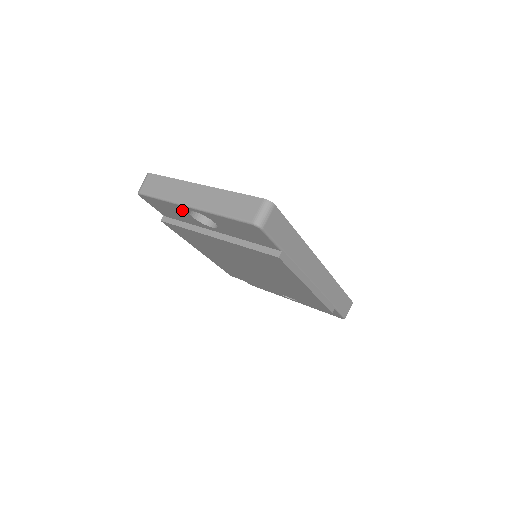
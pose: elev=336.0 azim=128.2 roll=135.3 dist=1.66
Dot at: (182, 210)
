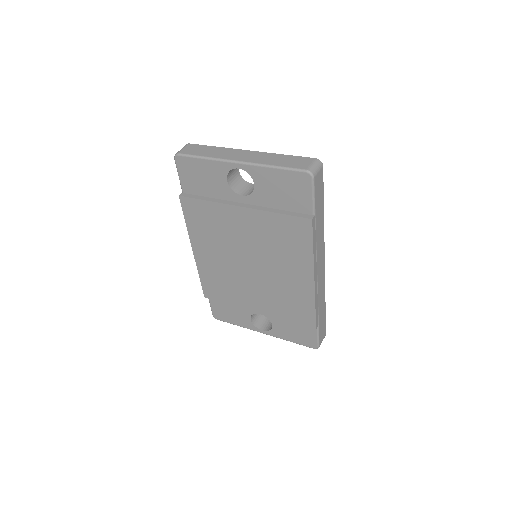
Dot at: (222, 171)
